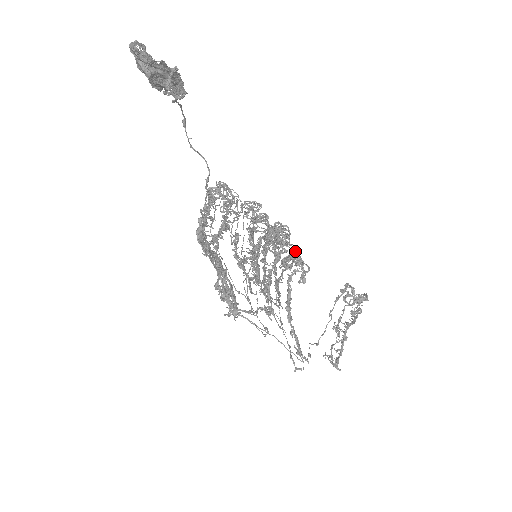
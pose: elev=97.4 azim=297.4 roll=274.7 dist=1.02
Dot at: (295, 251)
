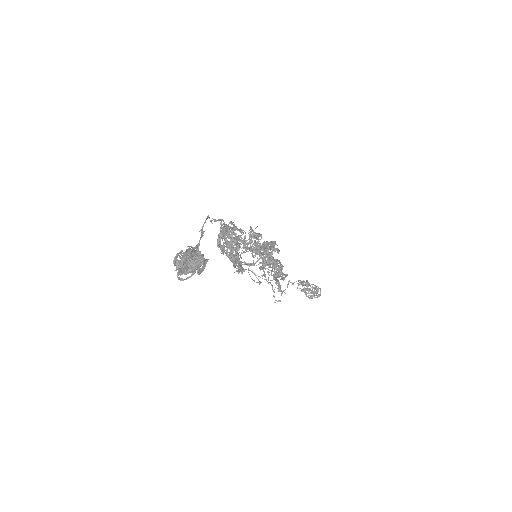
Dot at: occluded
